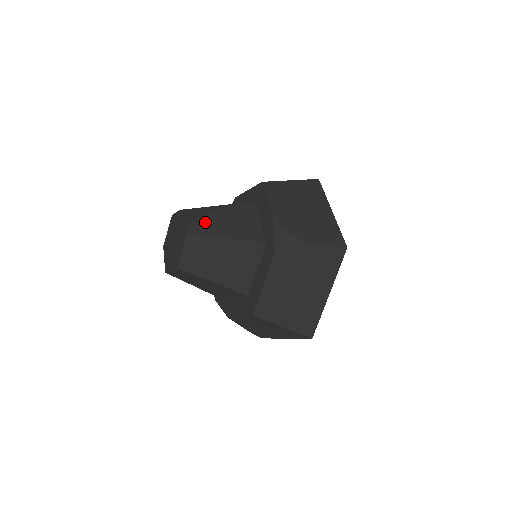
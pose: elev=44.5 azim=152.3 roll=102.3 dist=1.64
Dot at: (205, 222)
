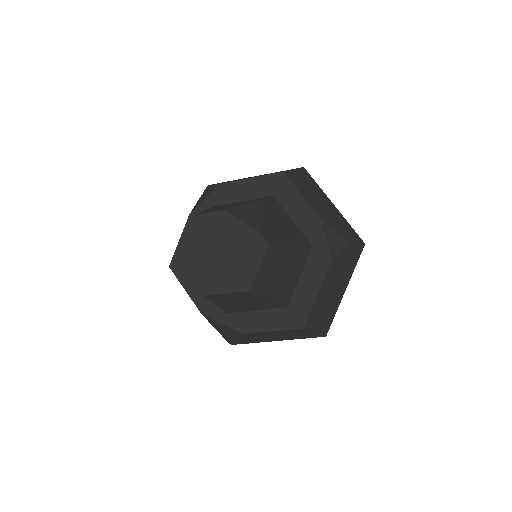
Dot at: (267, 227)
